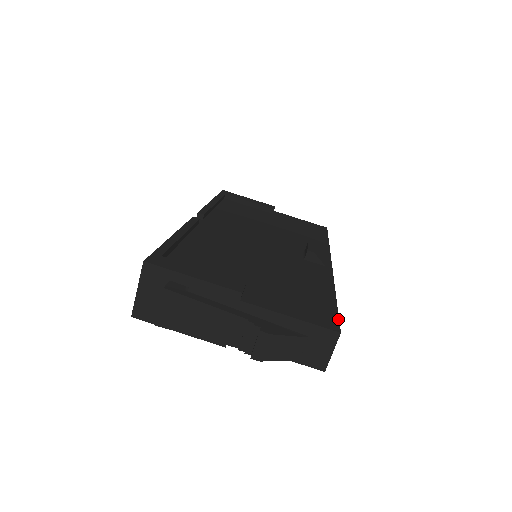
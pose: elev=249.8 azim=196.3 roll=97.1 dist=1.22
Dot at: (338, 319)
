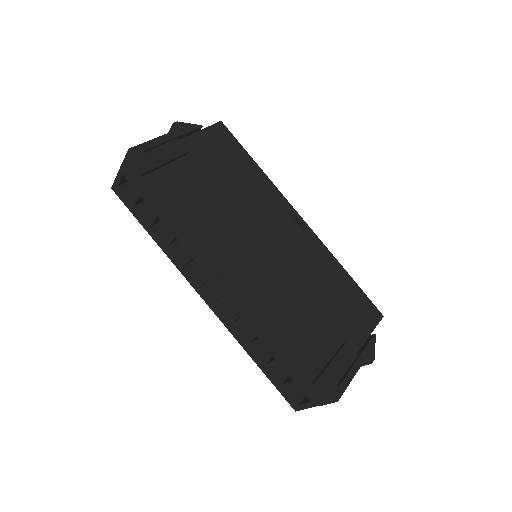
Dot at: (372, 303)
